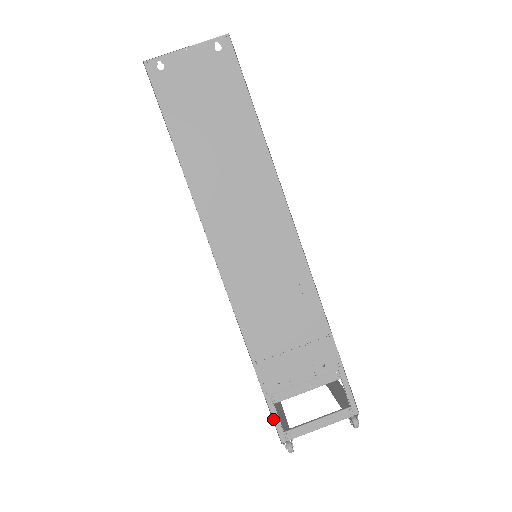
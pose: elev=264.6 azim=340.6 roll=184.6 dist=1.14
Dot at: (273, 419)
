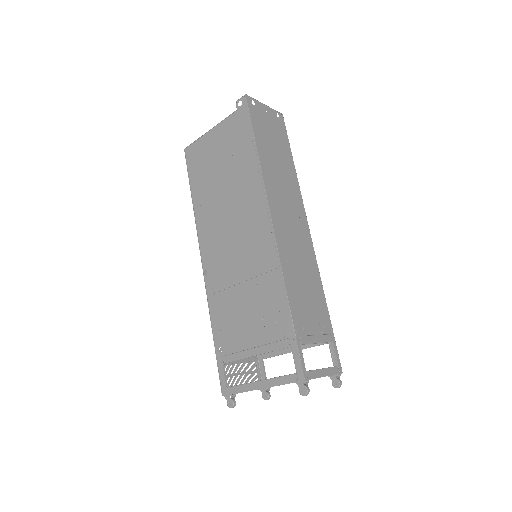
Dot at: (300, 357)
